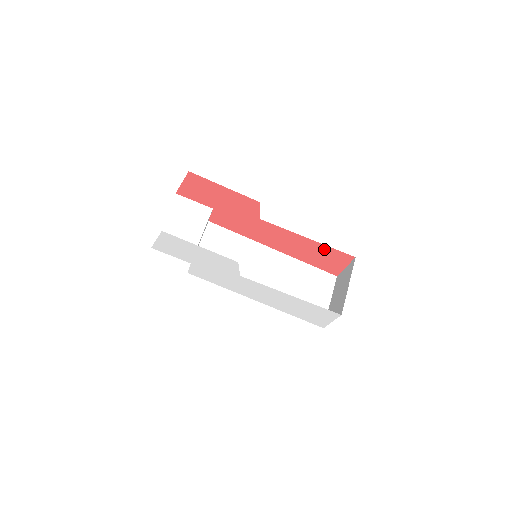
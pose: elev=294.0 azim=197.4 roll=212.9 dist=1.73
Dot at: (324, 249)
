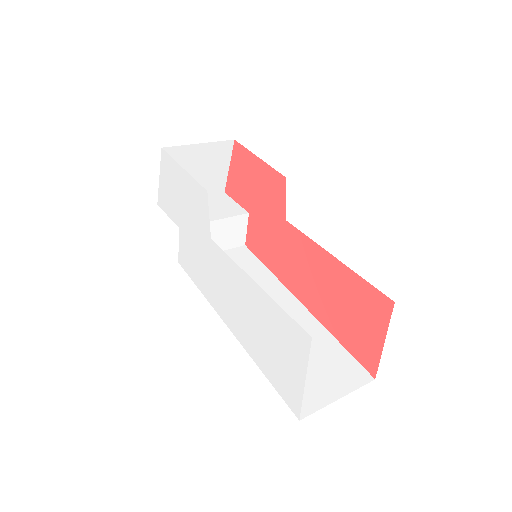
Dot at: (354, 285)
